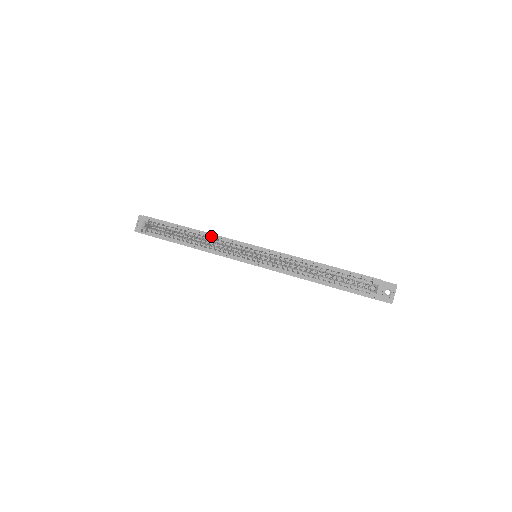
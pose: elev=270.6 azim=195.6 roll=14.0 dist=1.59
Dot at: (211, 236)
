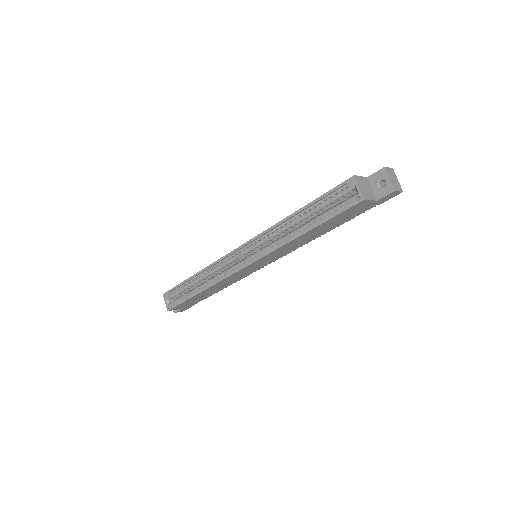
Dot at: (209, 269)
